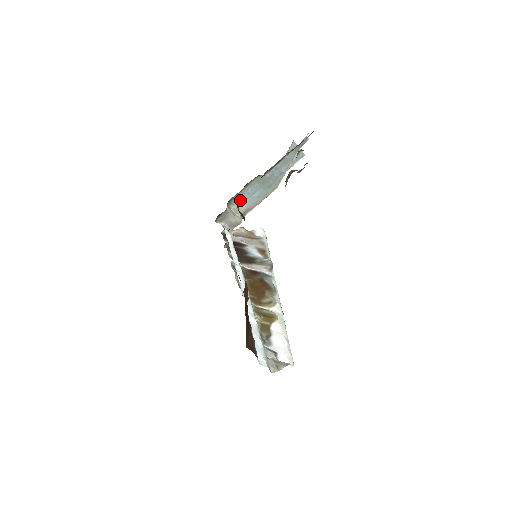
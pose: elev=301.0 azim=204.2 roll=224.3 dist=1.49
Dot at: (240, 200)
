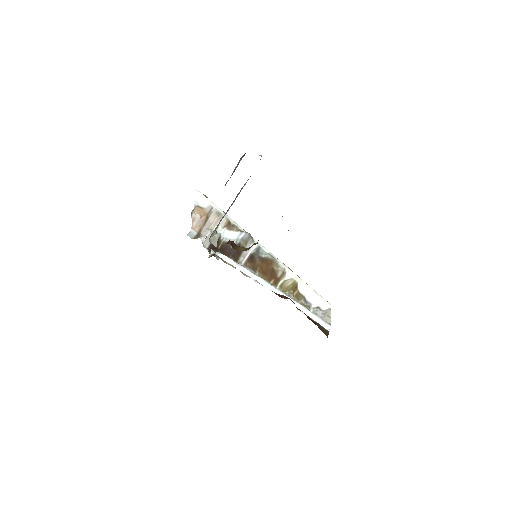
Dot at: (215, 228)
